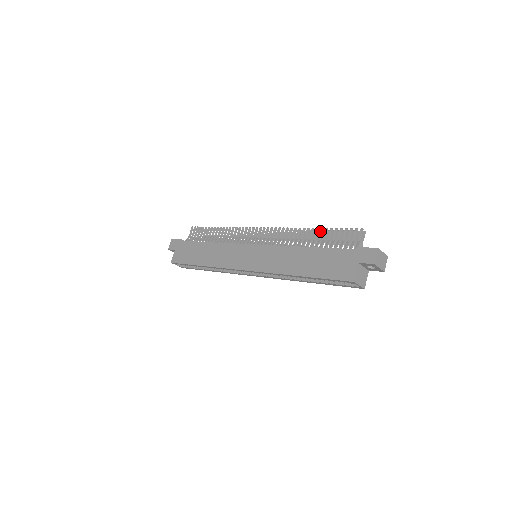
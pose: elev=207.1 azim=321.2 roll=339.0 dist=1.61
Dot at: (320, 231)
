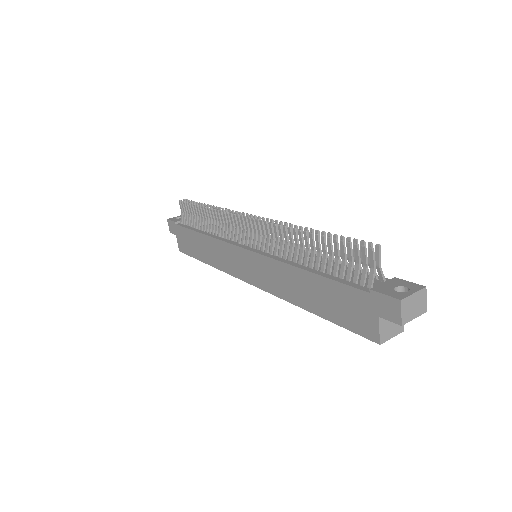
Dot at: (315, 239)
